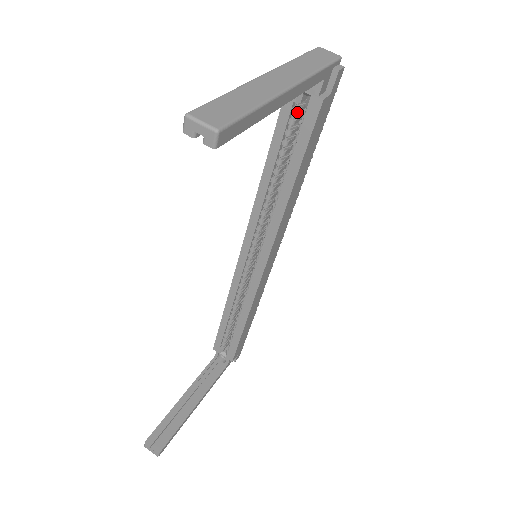
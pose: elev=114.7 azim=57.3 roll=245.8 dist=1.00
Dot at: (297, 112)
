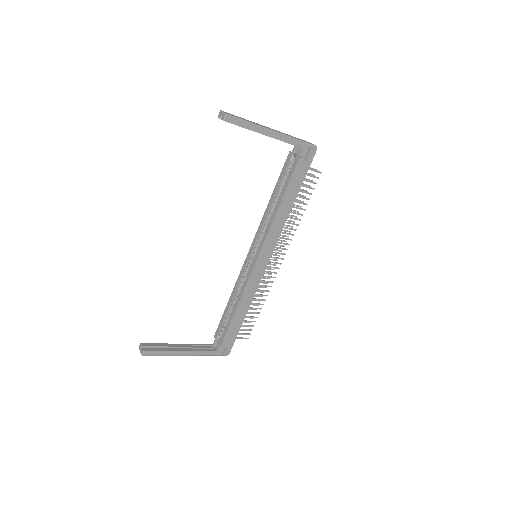
Dot at: (291, 166)
